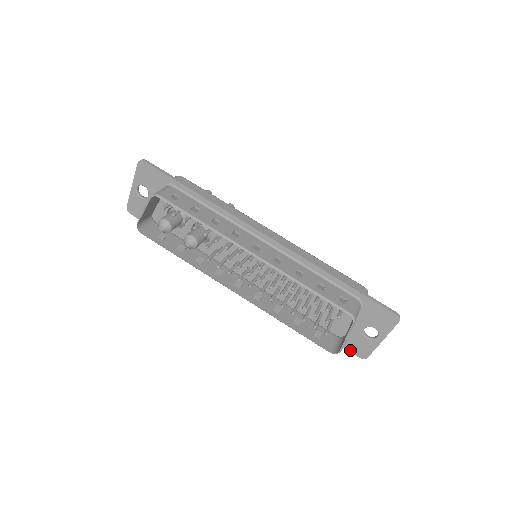
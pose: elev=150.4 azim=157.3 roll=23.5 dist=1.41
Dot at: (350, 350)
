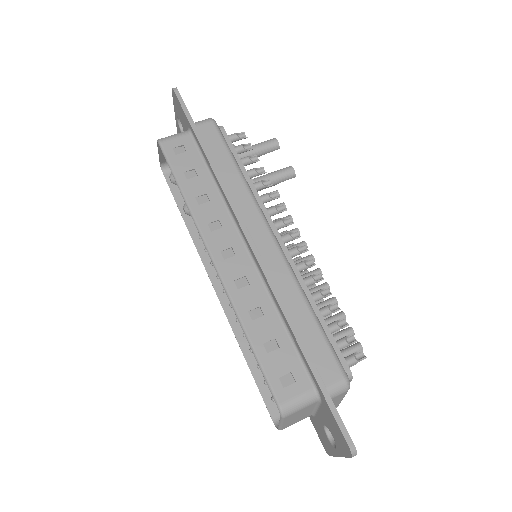
Dot at: (316, 431)
